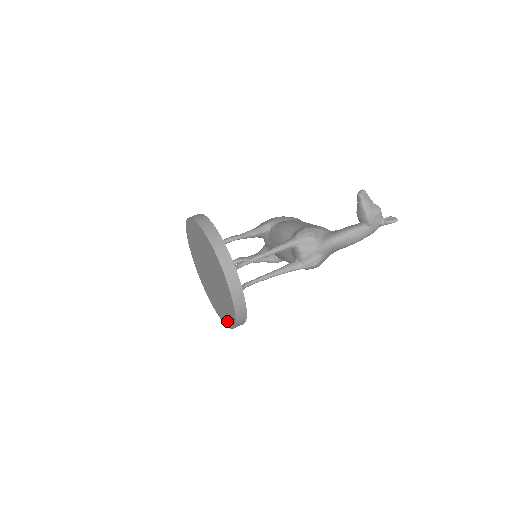
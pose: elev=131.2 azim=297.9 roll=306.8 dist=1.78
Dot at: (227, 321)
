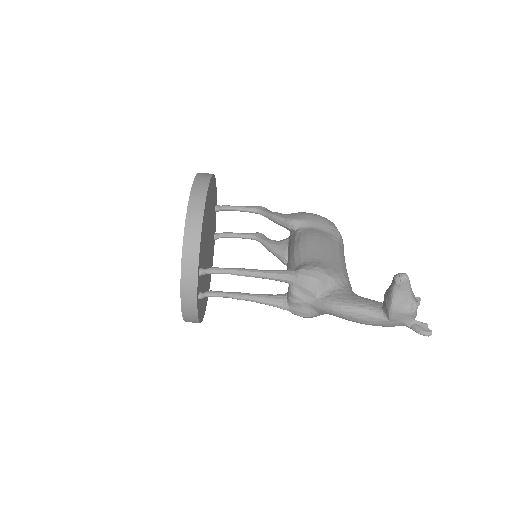
Dot at: occluded
